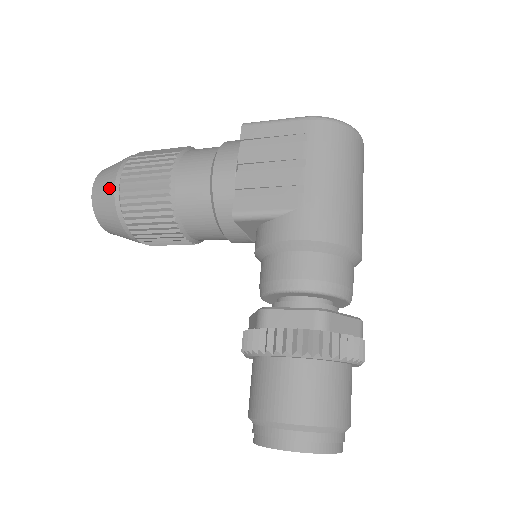
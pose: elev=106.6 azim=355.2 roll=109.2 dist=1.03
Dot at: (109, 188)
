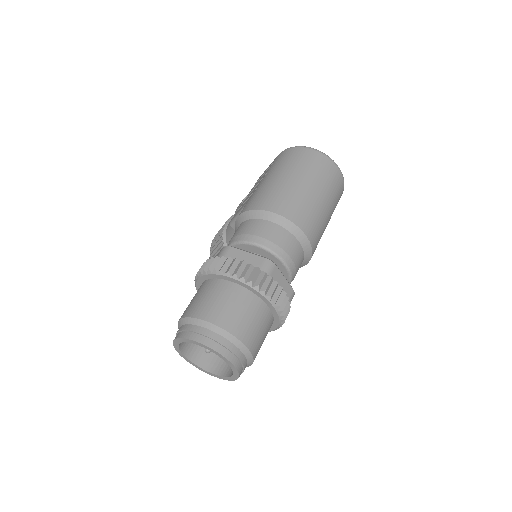
Dot at: occluded
